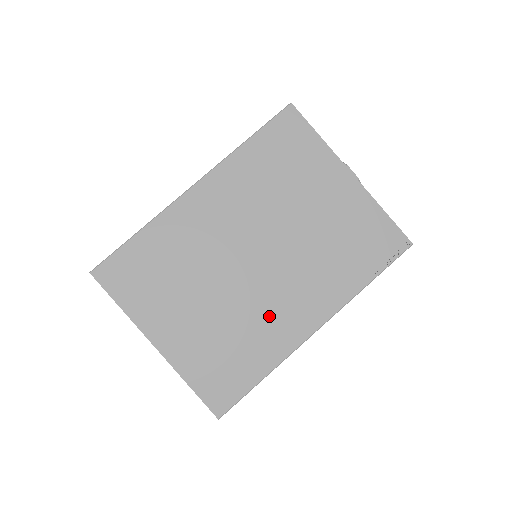
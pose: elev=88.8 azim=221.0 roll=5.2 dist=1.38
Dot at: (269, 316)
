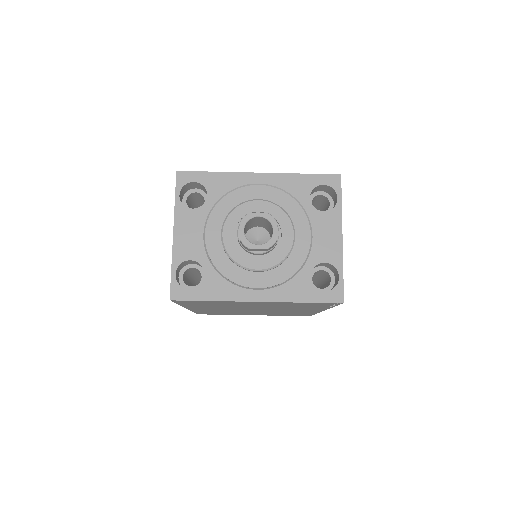
Dot at: occluded
